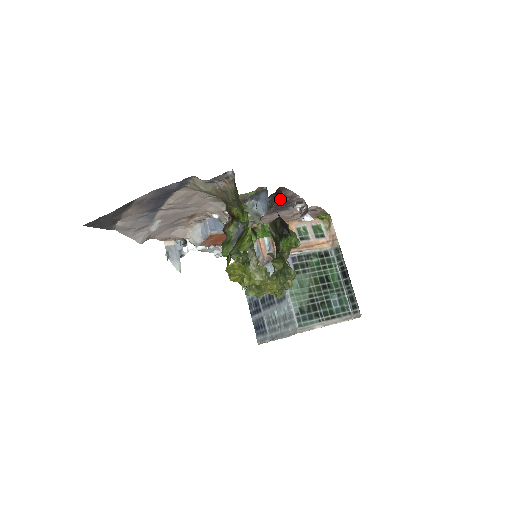
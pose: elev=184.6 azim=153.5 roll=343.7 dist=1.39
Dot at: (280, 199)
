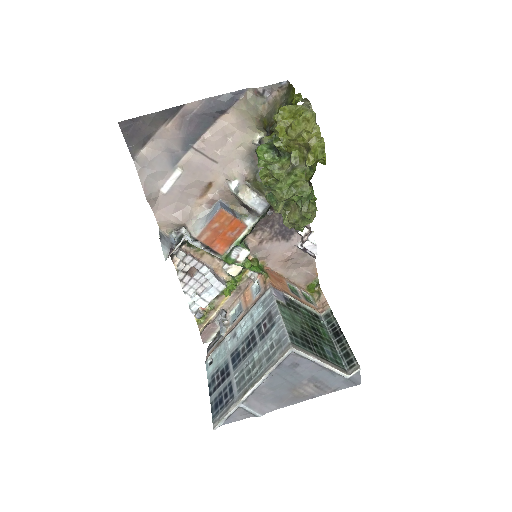
Dot at: occluded
